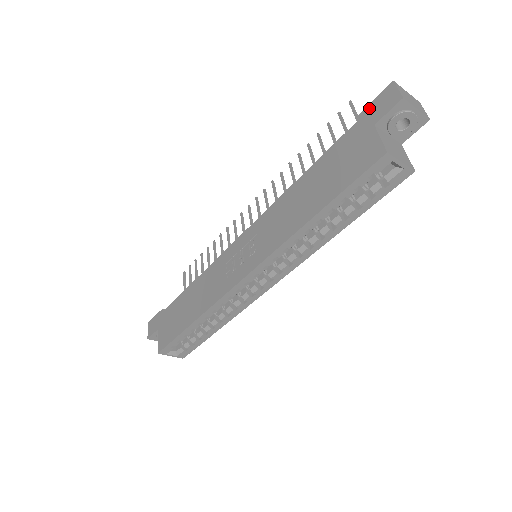
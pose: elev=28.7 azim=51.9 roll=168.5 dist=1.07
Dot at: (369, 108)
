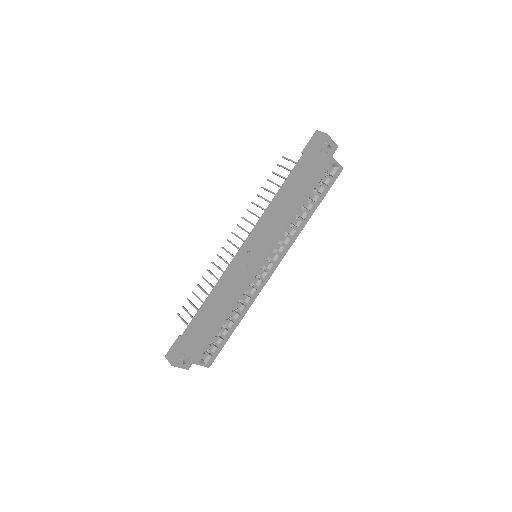
Dot at: (308, 145)
